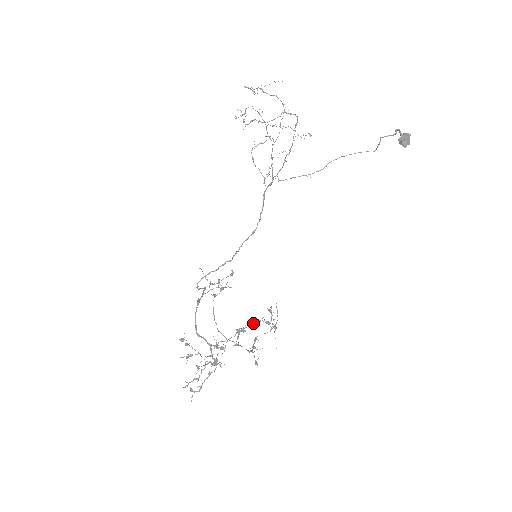
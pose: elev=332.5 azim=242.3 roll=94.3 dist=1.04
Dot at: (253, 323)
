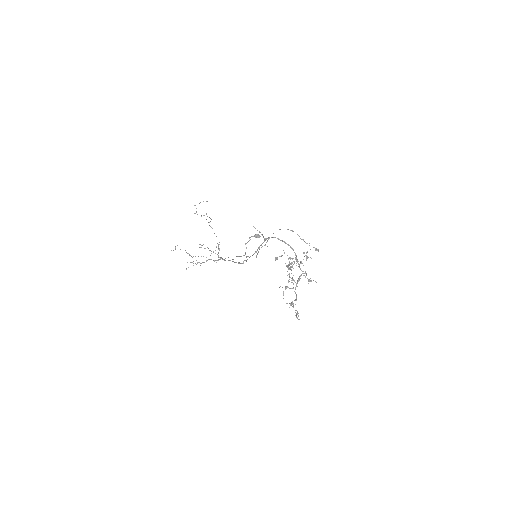
Dot at: (291, 262)
